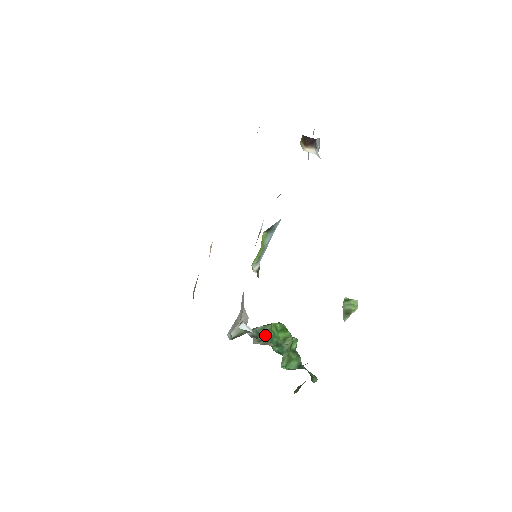
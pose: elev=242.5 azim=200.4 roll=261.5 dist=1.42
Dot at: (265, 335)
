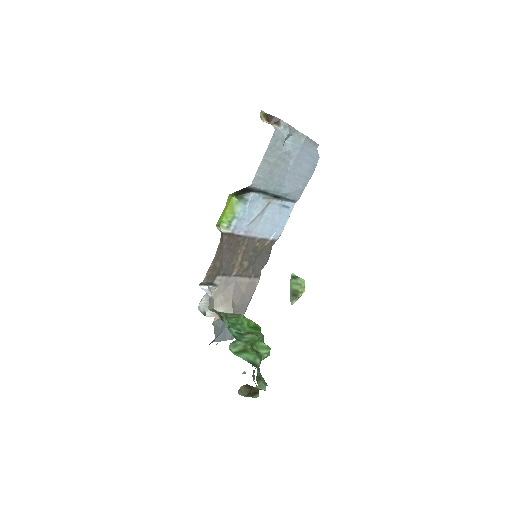
Dot at: (231, 319)
